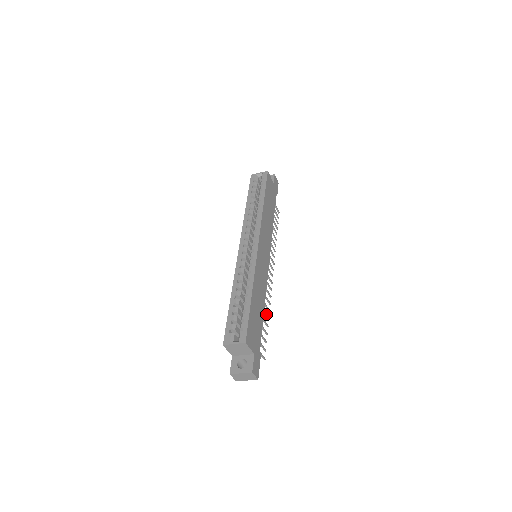
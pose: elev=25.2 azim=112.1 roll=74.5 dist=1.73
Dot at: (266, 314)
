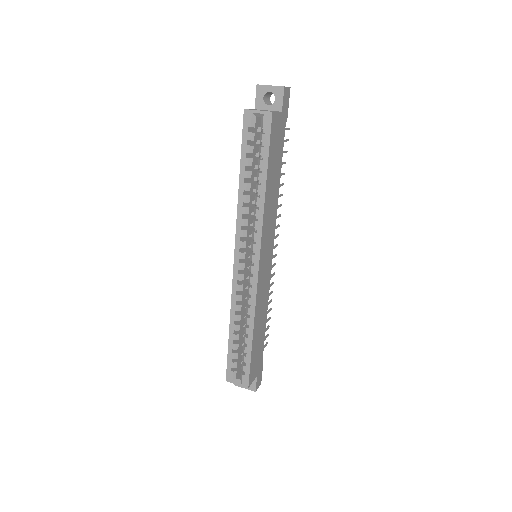
Dot at: occluded
